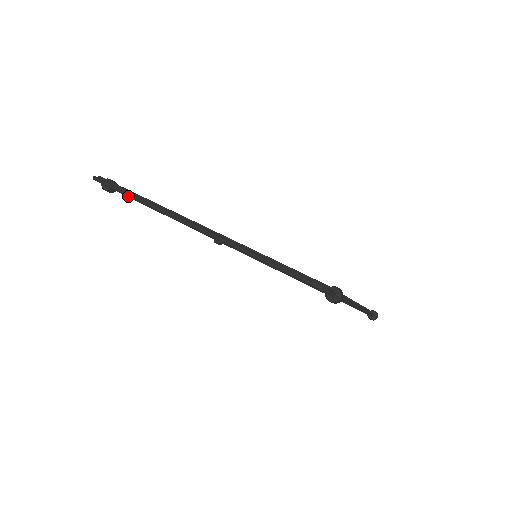
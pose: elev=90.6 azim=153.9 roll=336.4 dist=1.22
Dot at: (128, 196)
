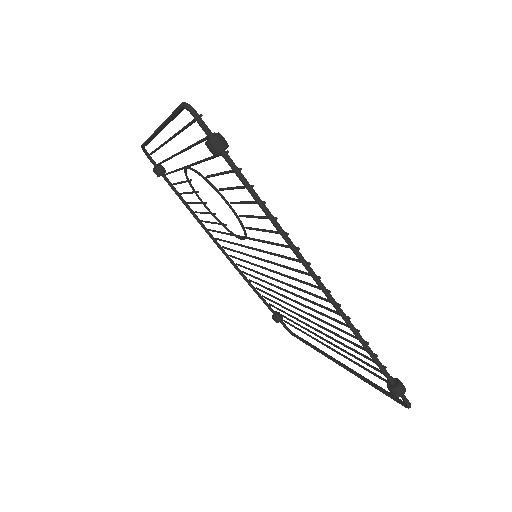
Dot at: (146, 141)
